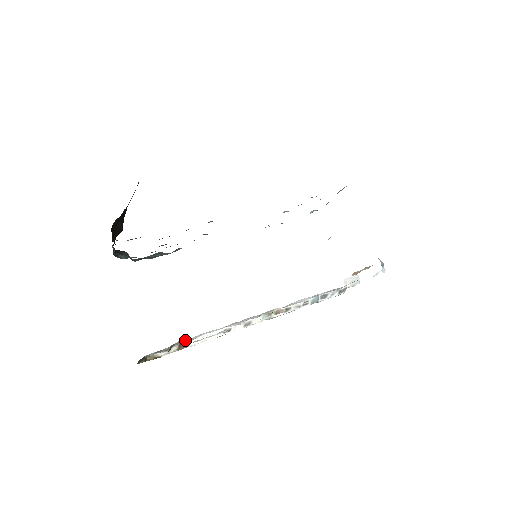
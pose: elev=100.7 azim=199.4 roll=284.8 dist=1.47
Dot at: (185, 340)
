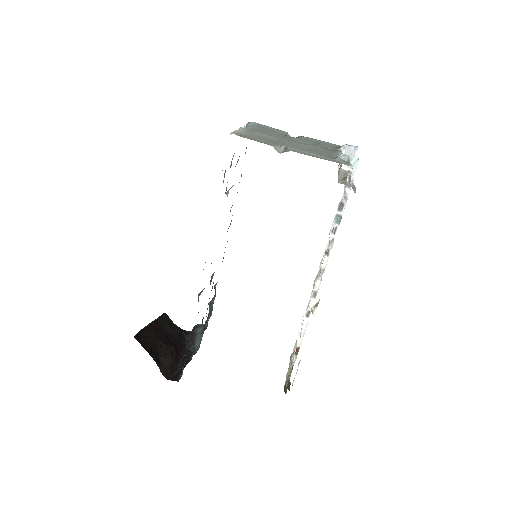
Dot at: (292, 353)
